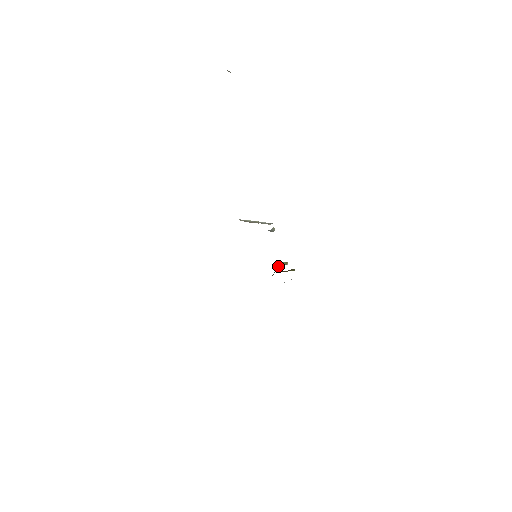
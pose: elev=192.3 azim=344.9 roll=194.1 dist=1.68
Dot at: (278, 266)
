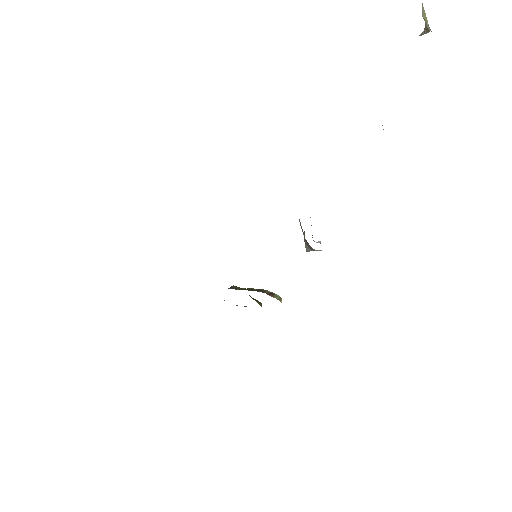
Dot at: (269, 293)
